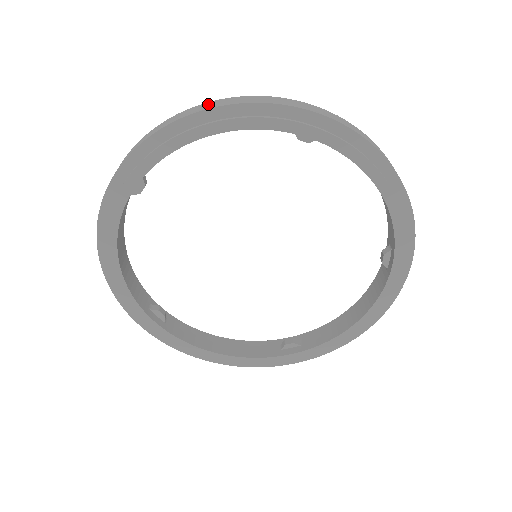
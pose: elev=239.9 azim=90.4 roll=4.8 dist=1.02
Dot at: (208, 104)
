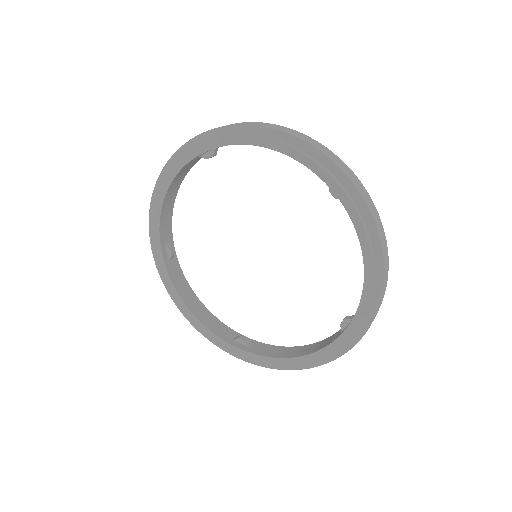
Dot at: (285, 128)
